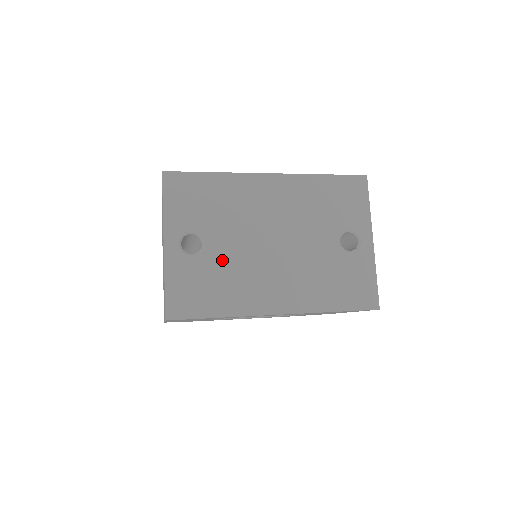
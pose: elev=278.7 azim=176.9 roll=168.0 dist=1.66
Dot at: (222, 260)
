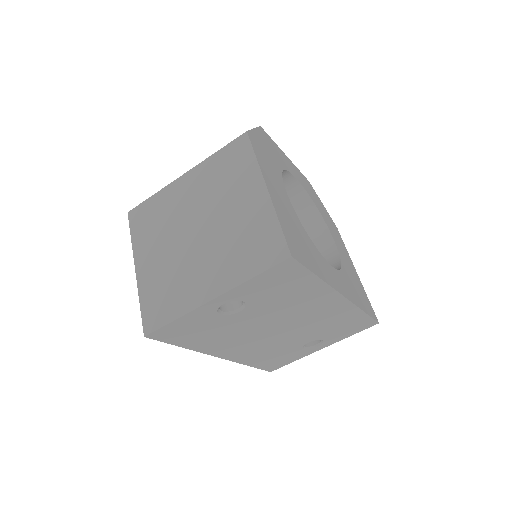
Dot at: (234, 324)
